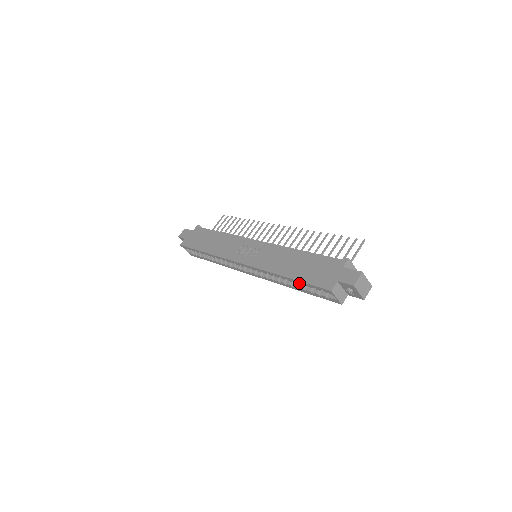
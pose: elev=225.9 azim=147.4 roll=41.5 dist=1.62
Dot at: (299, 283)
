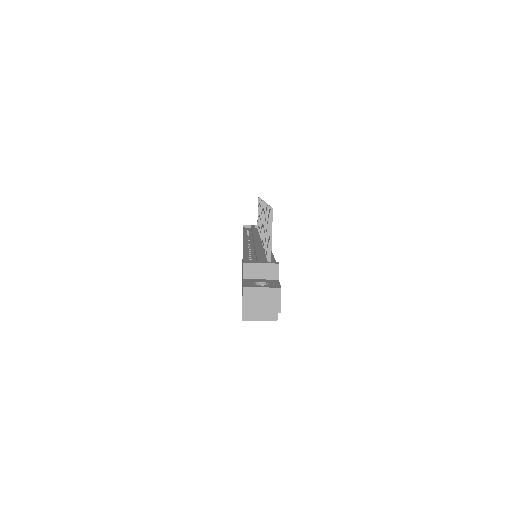
Dot at: occluded
